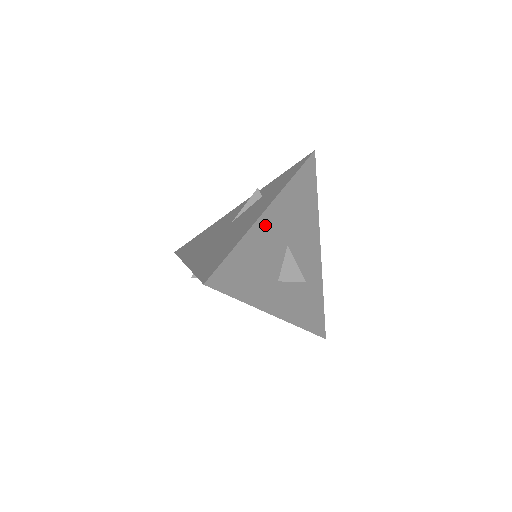
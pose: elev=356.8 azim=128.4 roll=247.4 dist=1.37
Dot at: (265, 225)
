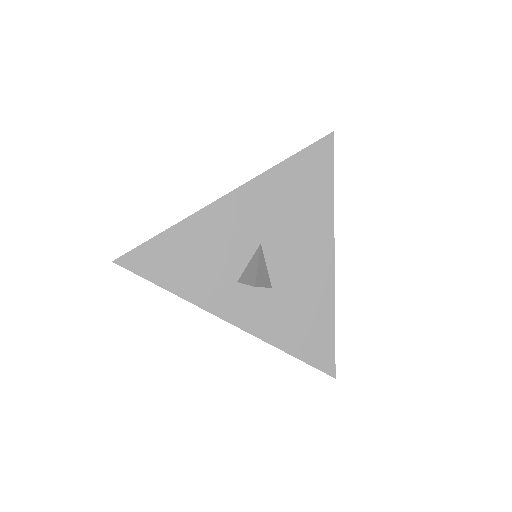
Dot at: (220, 214)
